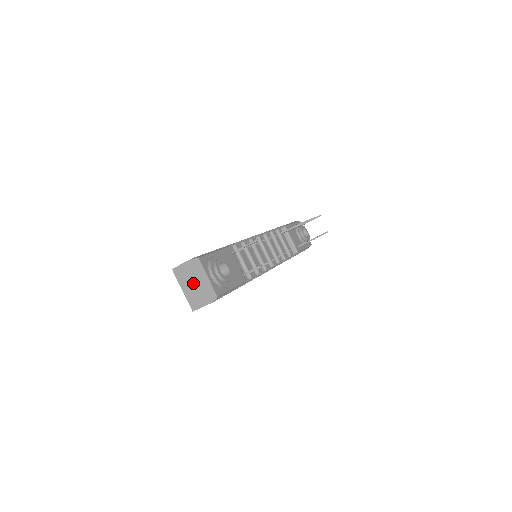
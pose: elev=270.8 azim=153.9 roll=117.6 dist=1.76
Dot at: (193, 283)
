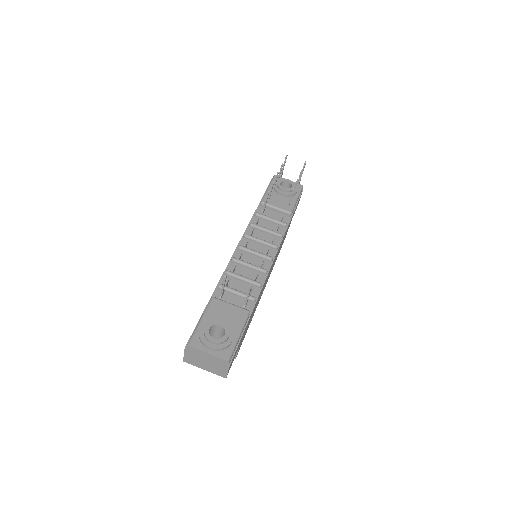
Dot at: (204, 362)
